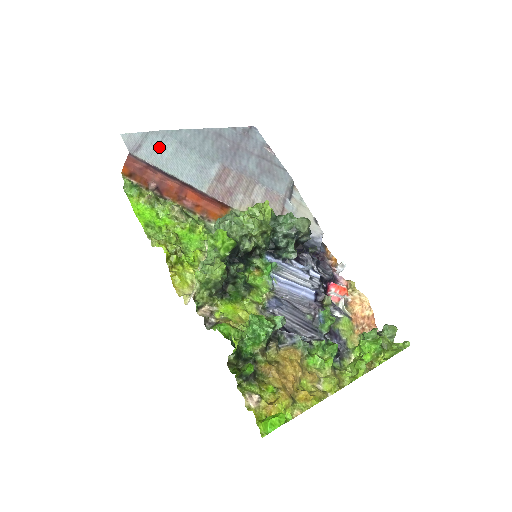
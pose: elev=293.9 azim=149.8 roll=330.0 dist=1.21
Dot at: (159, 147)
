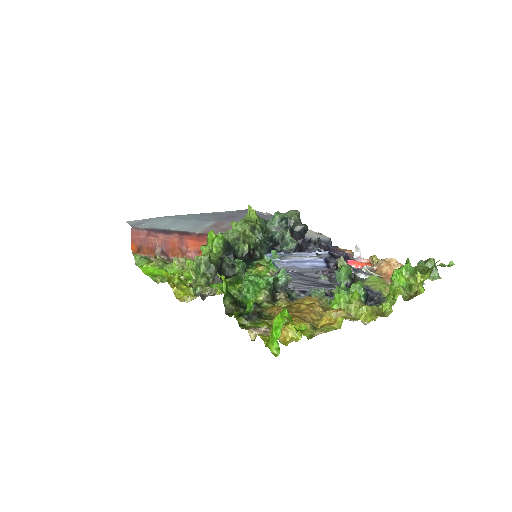
Dot at: (159, 222)
